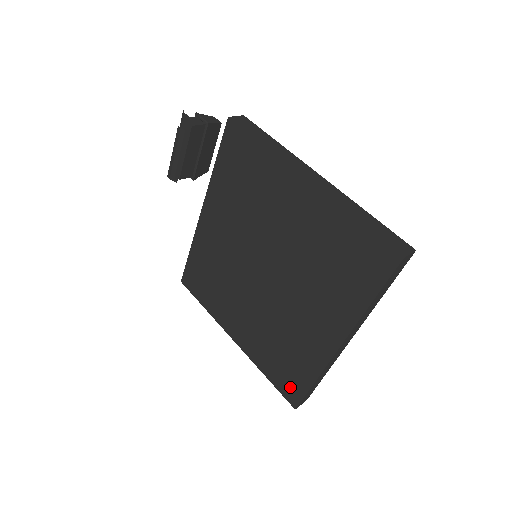
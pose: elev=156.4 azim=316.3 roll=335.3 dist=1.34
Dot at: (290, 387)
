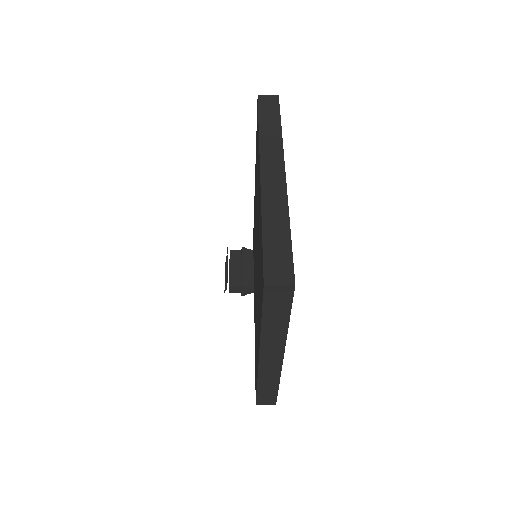
Dot at: occluded
